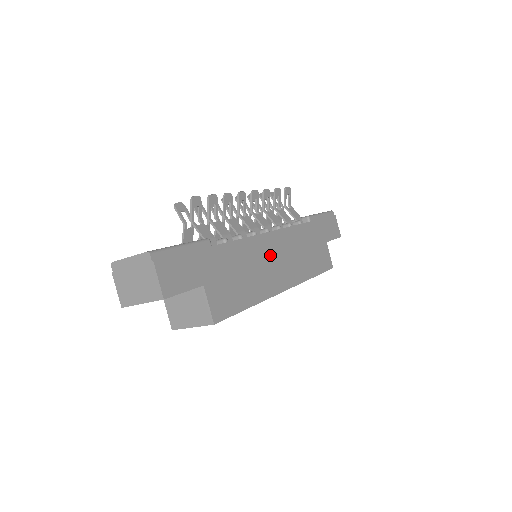
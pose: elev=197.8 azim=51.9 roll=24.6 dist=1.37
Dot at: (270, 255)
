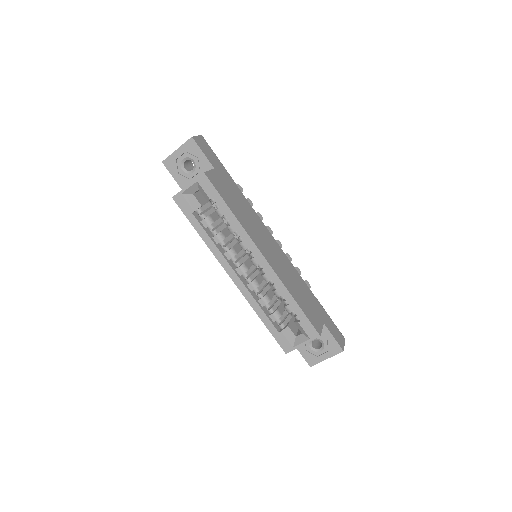
Dot at: (266, 239)
